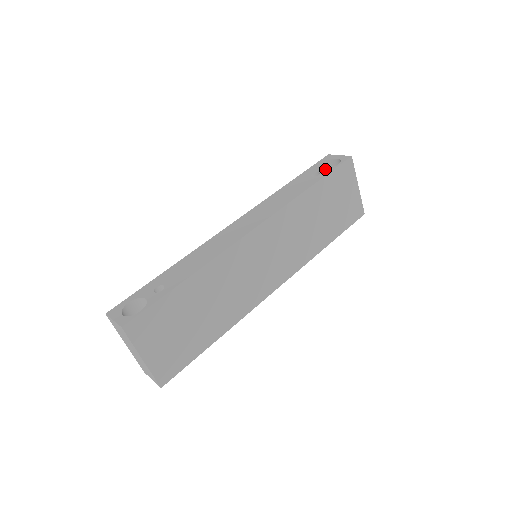
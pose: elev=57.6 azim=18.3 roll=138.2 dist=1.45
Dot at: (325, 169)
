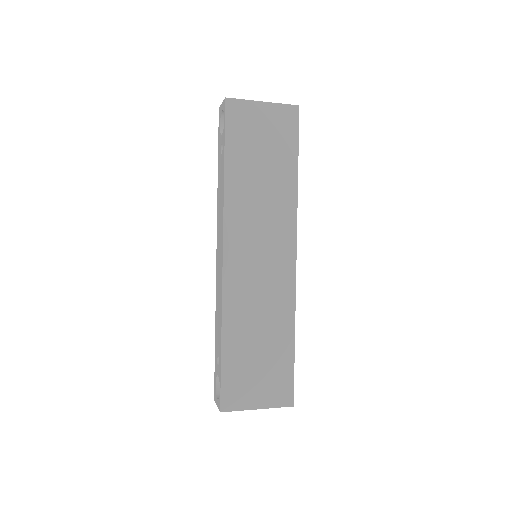
Dot at: (222, 135)
